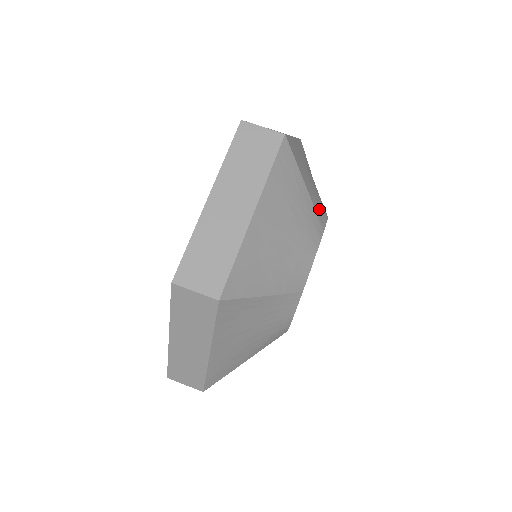
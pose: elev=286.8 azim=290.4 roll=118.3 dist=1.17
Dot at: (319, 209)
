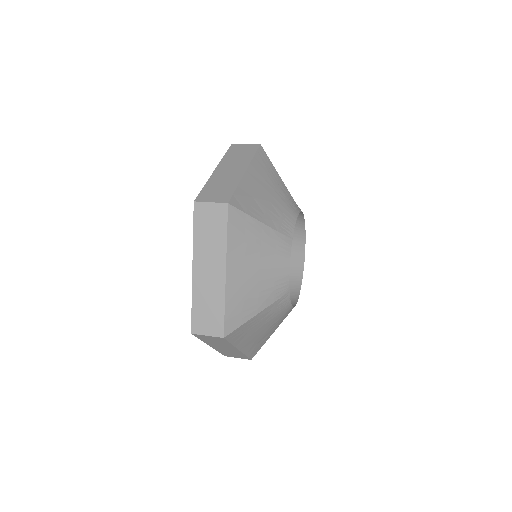
Dot at: occluded
